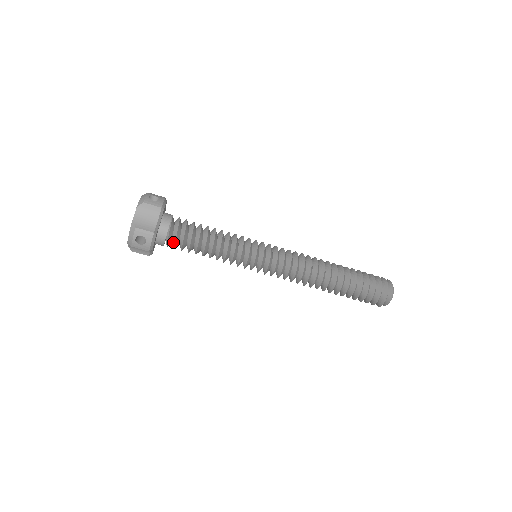
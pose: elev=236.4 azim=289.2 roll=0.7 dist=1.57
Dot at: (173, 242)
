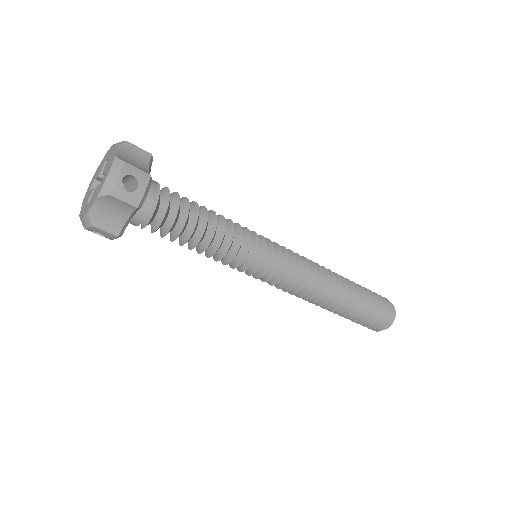
Dot at: (161, 212)
